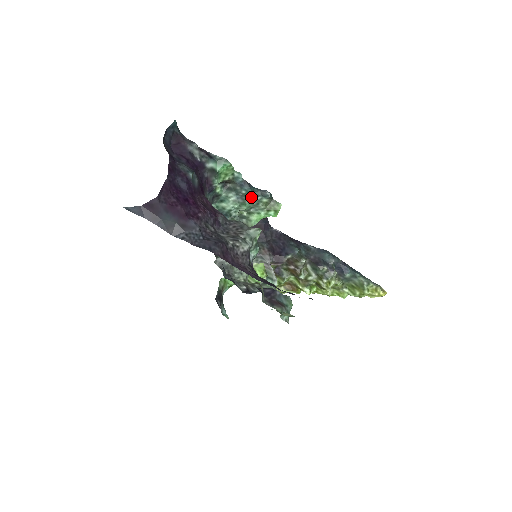
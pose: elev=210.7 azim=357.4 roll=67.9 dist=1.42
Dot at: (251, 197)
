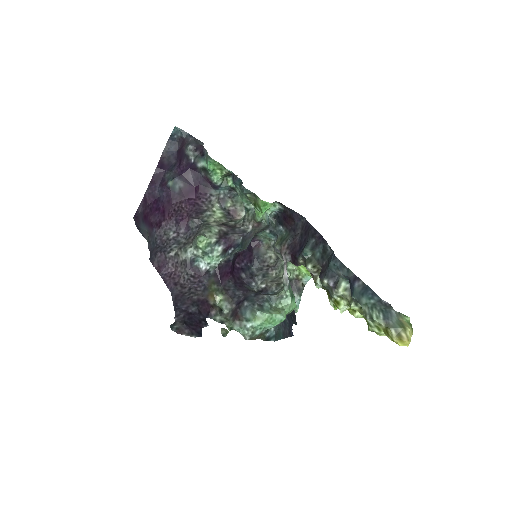
Dot at: (241, 191)
